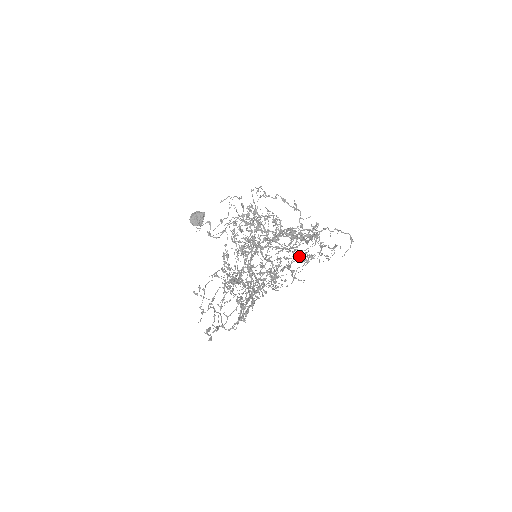
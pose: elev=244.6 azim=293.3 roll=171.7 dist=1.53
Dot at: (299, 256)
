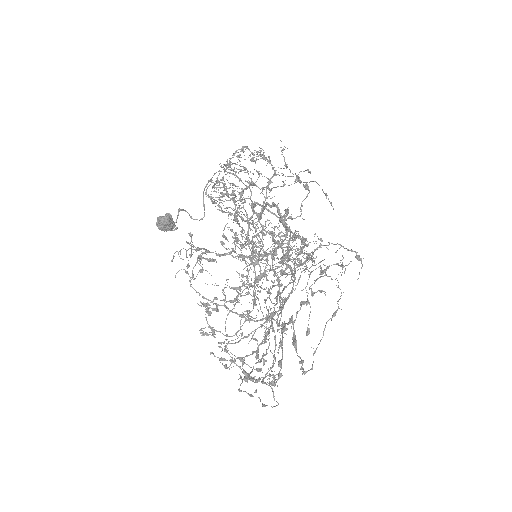
Dot at: (301, 305)
